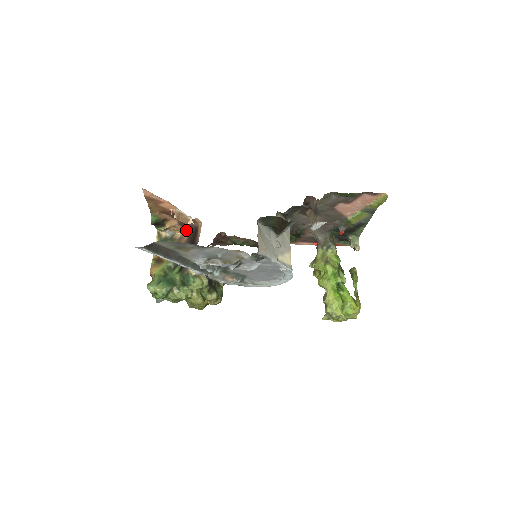
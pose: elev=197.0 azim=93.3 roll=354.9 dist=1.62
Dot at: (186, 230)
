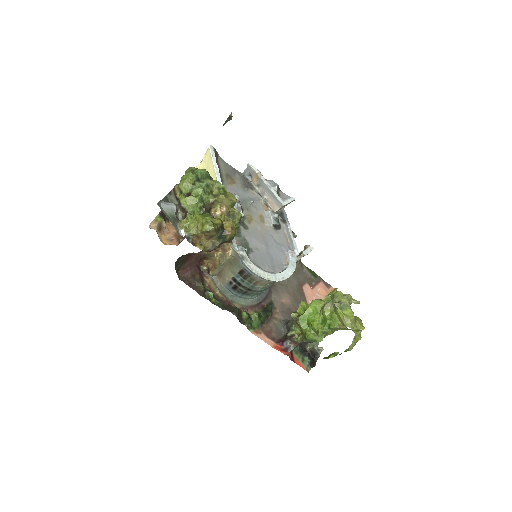
Dot at: (176, 242)
